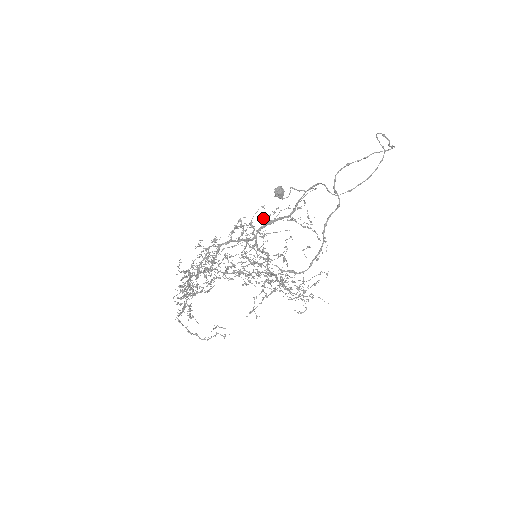
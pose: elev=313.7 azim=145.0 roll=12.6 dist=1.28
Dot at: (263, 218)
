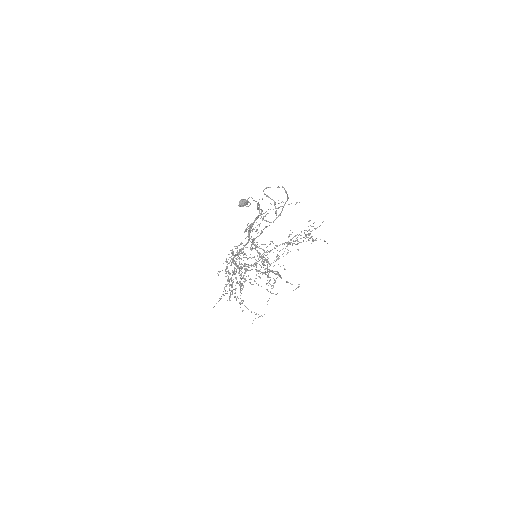
Dot at: (244, 232)
